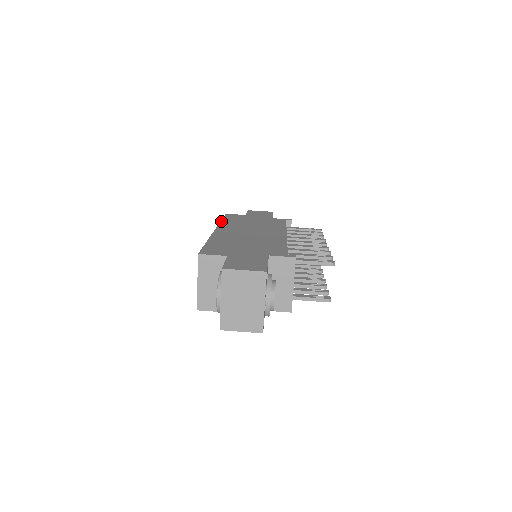
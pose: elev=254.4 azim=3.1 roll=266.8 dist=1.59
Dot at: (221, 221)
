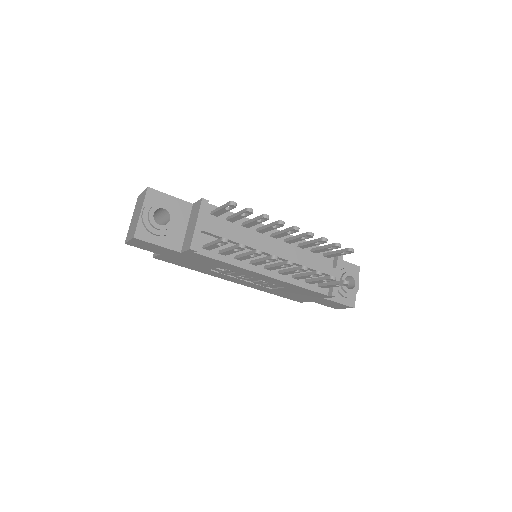
Dot at: occluded
